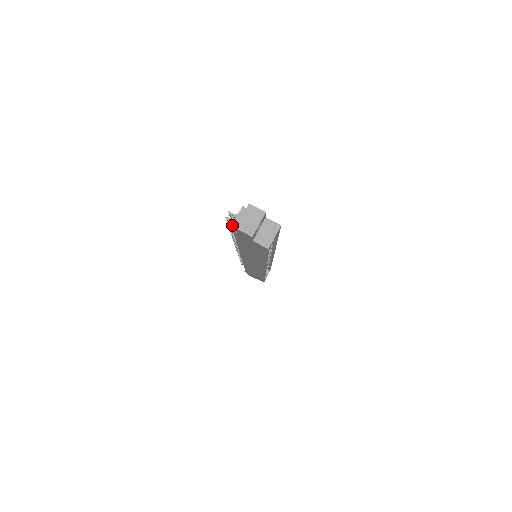
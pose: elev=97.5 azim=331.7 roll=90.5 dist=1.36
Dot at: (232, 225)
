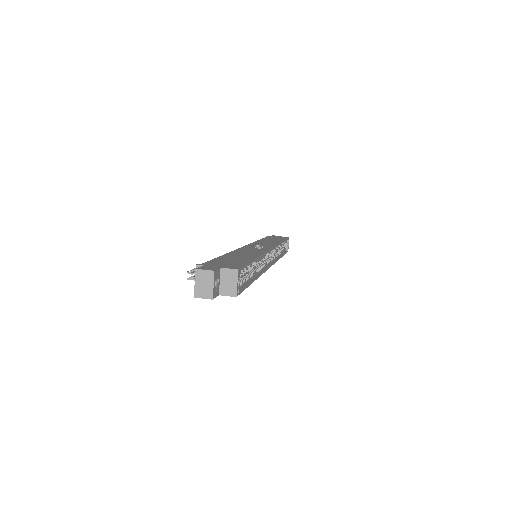
Dot at: occluded
